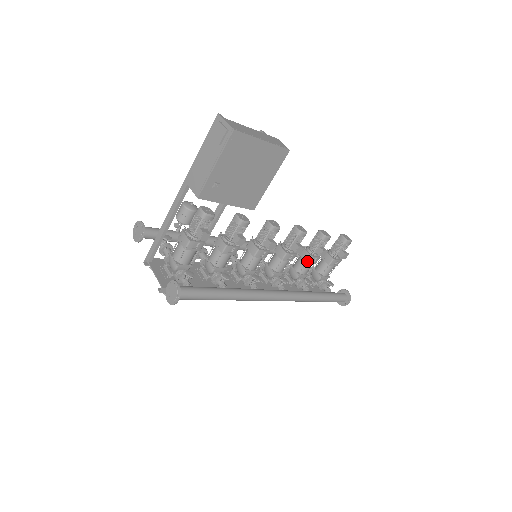
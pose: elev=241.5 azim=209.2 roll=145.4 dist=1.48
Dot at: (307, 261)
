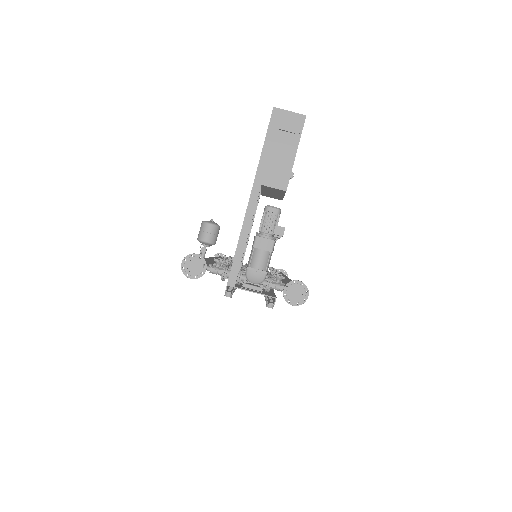
Dot at: occluded
